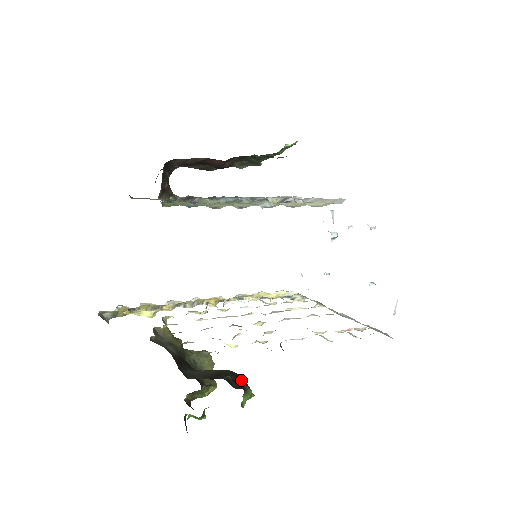
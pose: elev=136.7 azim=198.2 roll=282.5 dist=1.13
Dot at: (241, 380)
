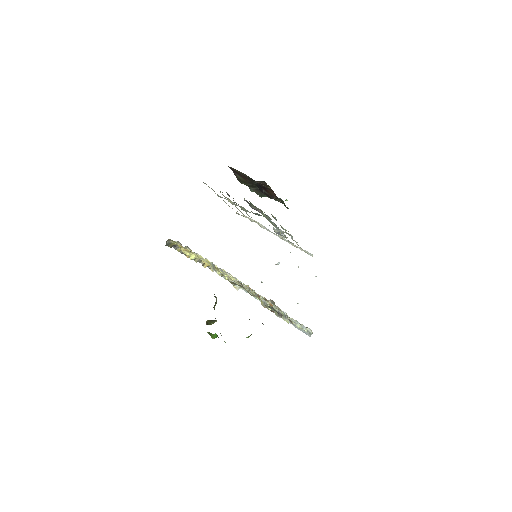
Dot at: occluded
